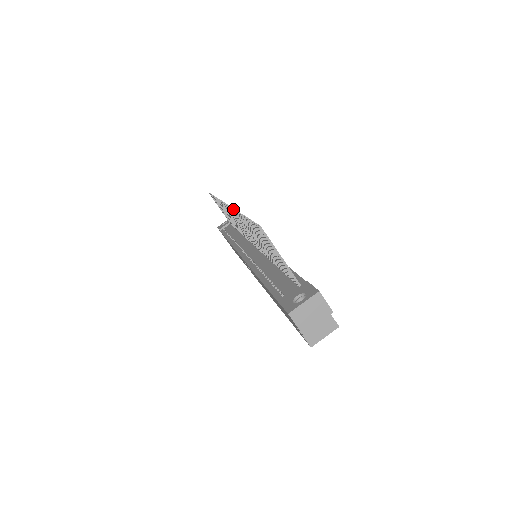
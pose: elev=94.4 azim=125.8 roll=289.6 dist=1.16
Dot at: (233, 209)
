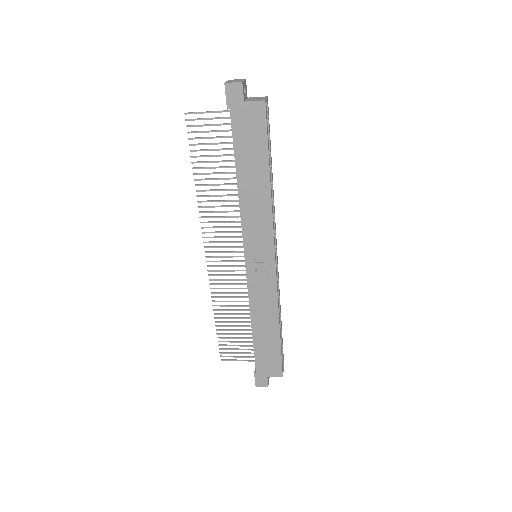
Dot at: occluded
